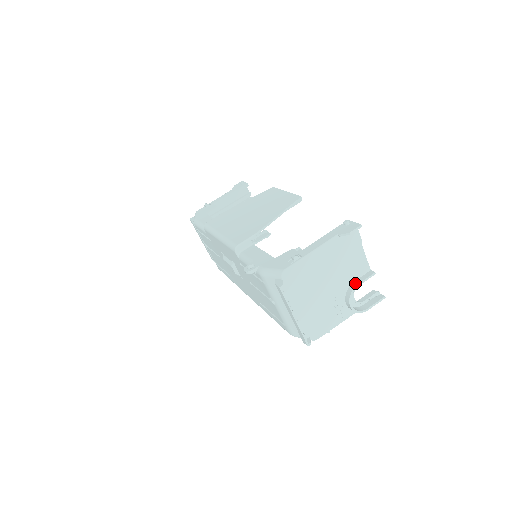
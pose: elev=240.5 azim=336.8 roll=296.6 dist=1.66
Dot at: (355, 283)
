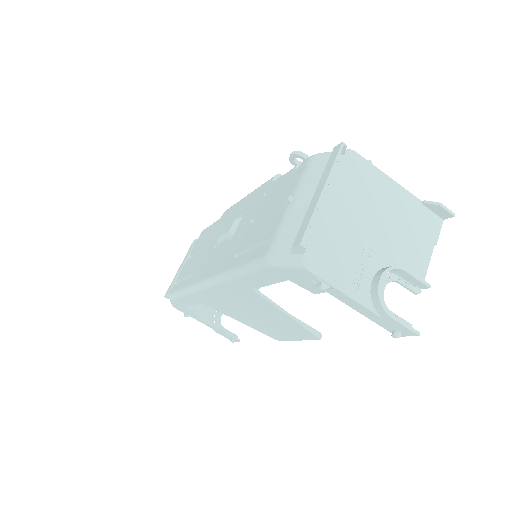
Dot at: (402, 268)
